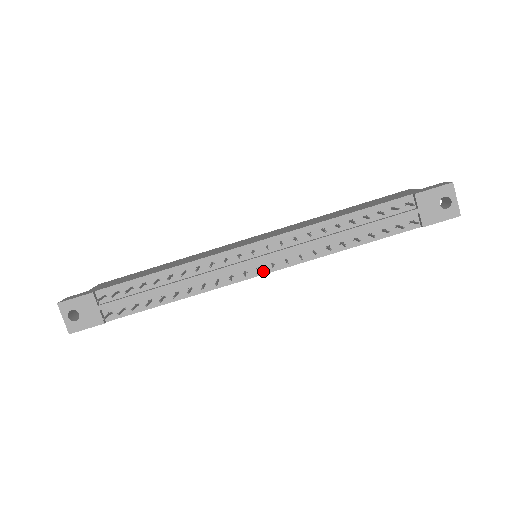
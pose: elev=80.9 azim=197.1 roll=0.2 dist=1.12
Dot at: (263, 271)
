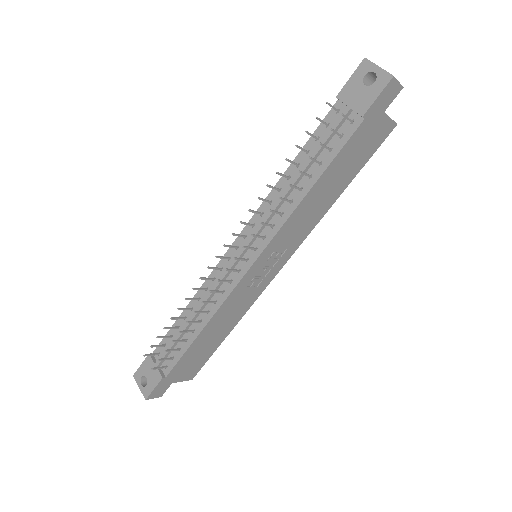
Dot at: (252, 260)
